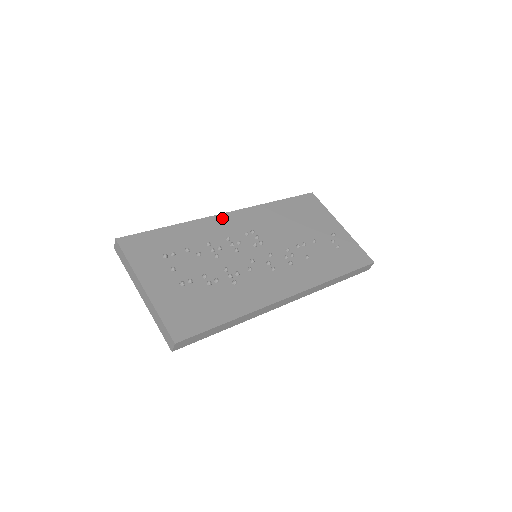
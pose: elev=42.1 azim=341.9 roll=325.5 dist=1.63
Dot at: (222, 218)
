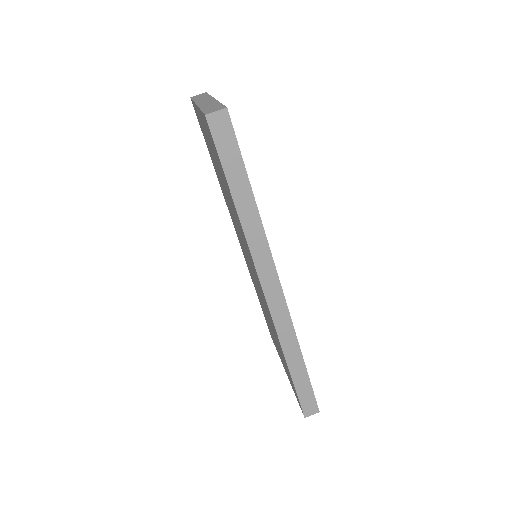
Dot at: occluded
